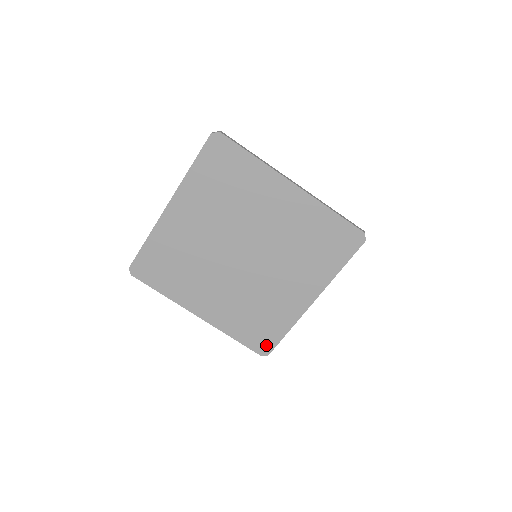
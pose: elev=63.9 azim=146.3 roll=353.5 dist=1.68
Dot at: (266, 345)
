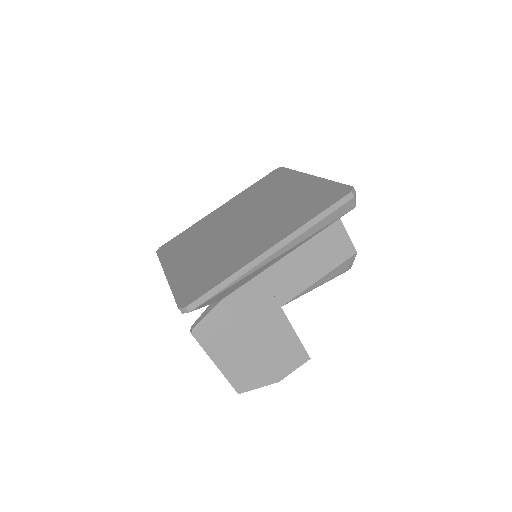
Dot at: (193, 296)
